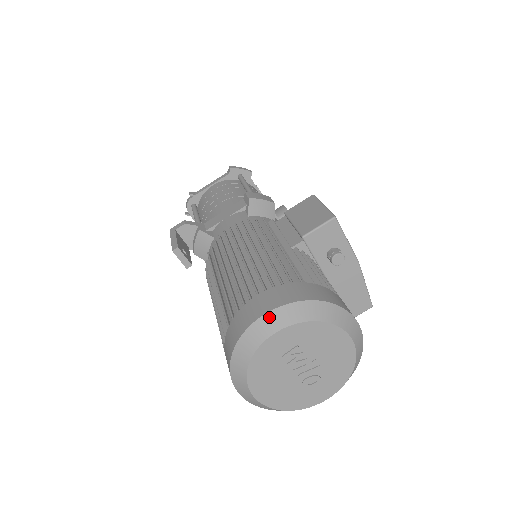
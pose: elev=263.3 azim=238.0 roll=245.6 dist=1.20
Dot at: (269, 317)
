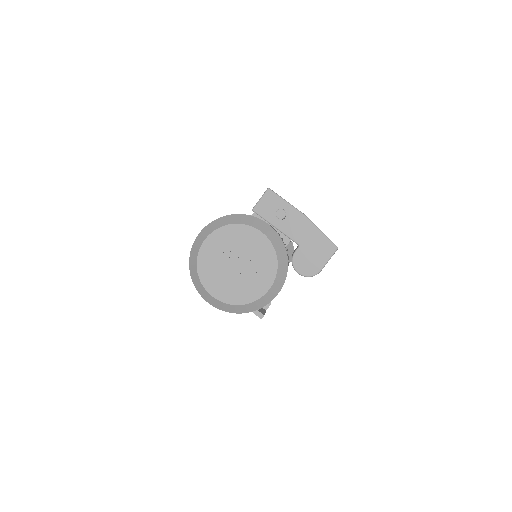
Dot at: (200, 235)
